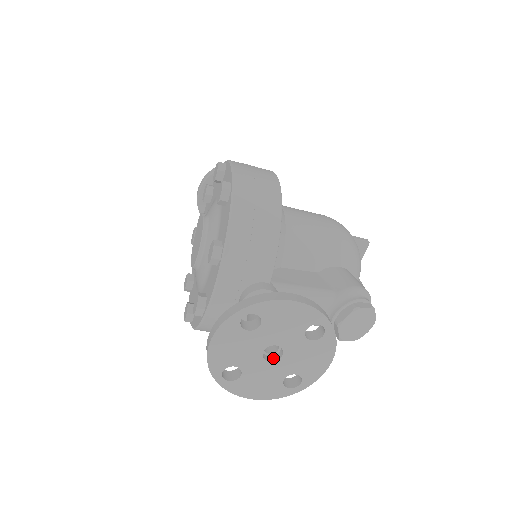
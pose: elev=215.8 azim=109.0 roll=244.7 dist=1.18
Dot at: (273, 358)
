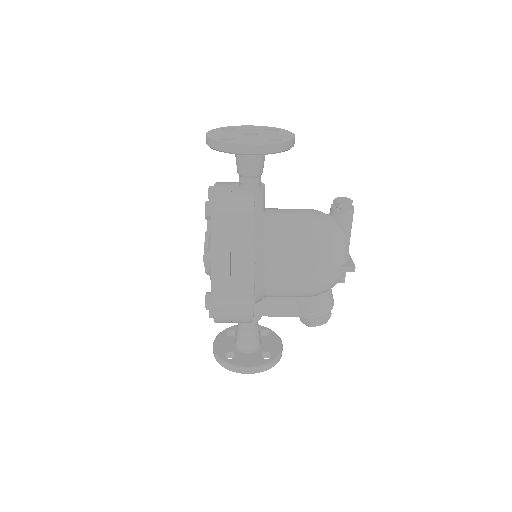
Dot at: occluded
